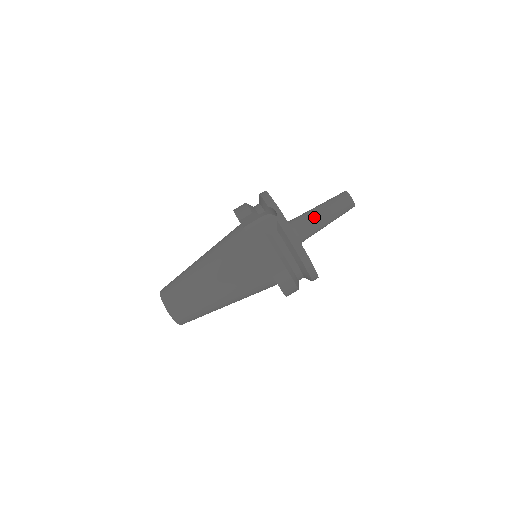
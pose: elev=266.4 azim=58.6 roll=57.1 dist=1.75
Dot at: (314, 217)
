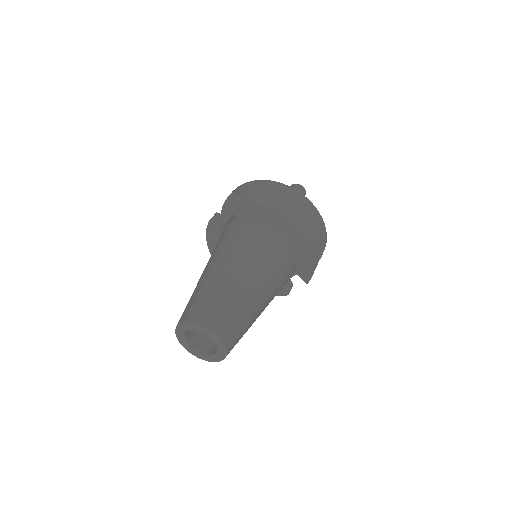
Dot at: occluded
